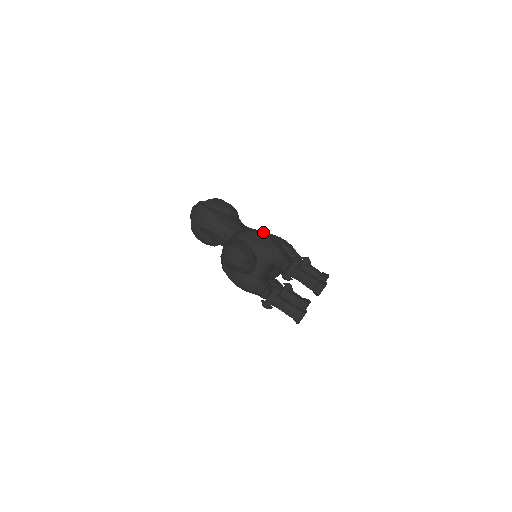
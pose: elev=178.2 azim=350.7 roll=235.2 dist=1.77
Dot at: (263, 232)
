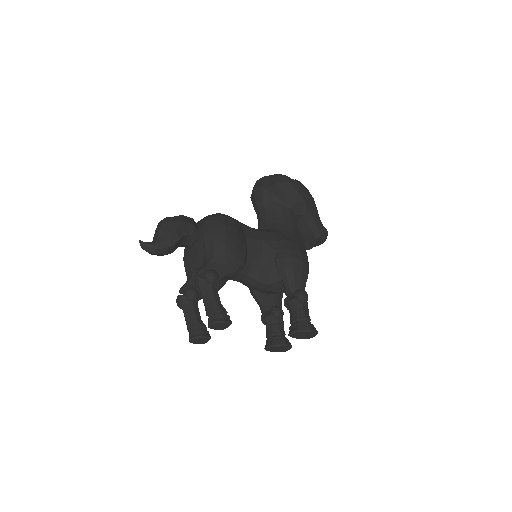
Dot at: (224, 226)
